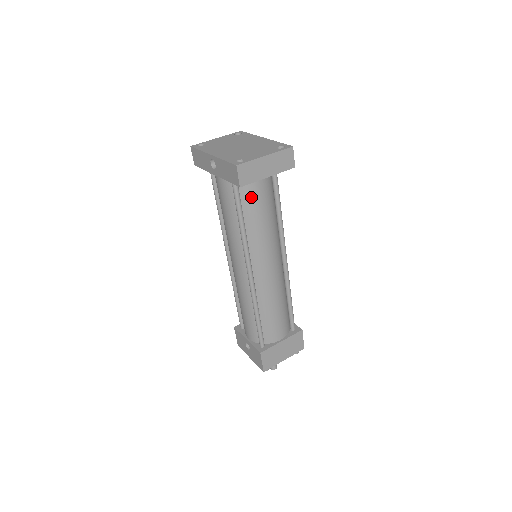
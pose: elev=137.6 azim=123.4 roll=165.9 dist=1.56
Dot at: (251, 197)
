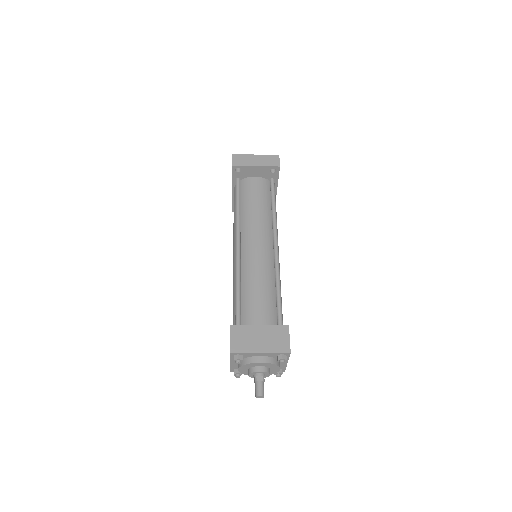
Dot at: (248, 191)
